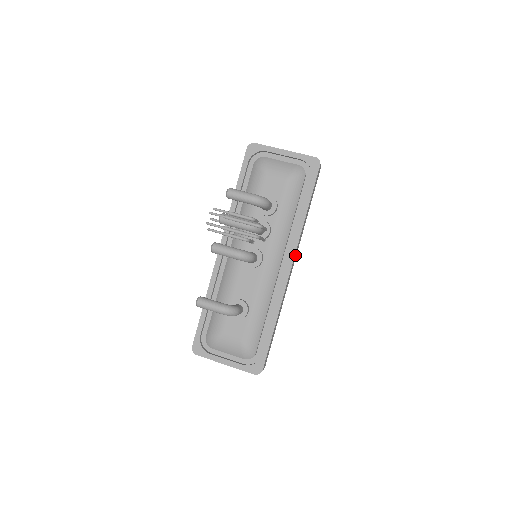
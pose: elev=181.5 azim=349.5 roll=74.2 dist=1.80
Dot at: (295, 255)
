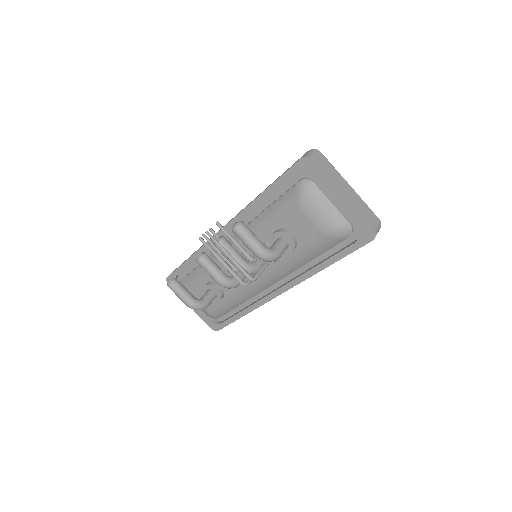
Dot at: occluded
